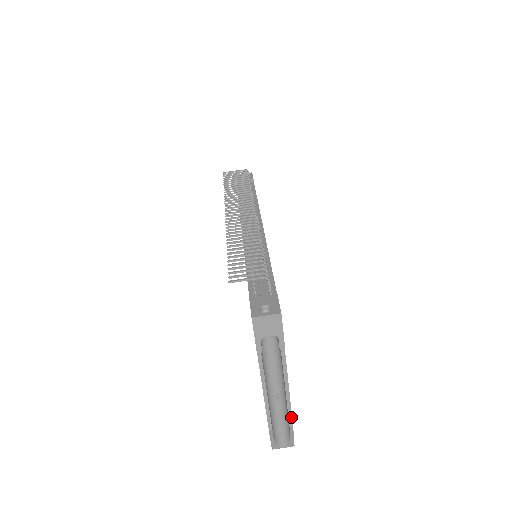
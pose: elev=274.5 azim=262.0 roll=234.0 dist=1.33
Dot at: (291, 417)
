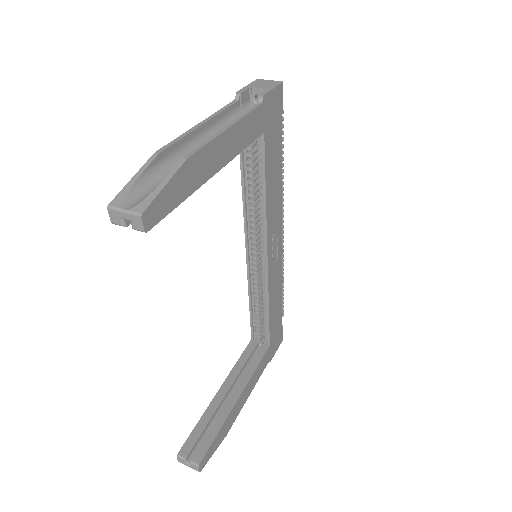
Dot at: (199, 149)
